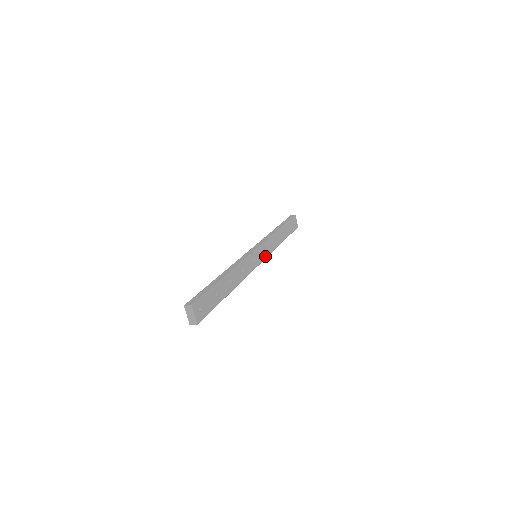
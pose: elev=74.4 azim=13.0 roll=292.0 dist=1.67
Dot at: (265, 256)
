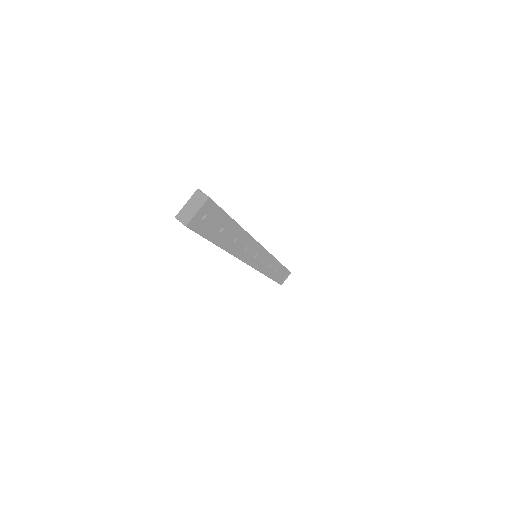
Dot at: (259, 267)
